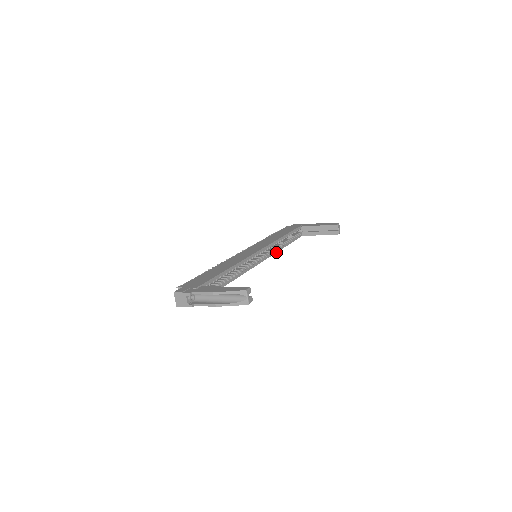
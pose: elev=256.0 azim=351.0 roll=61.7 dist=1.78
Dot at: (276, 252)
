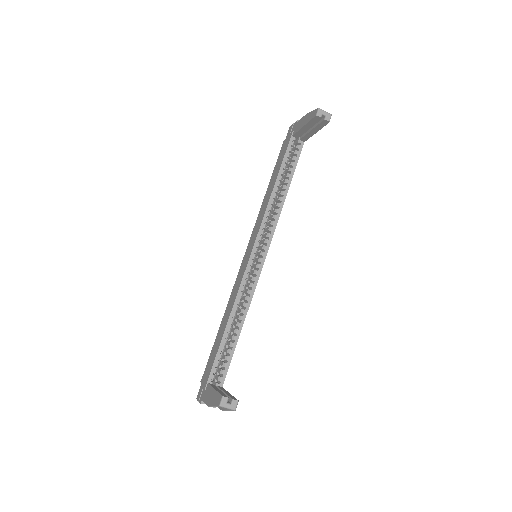
Dot at: (278, 218)
